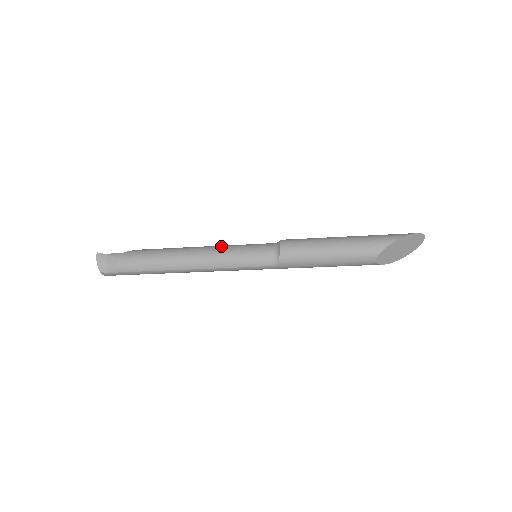
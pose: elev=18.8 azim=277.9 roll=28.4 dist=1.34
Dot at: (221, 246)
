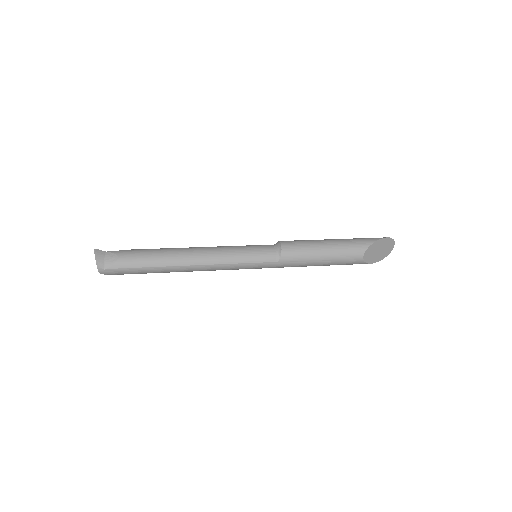
Dot at: (223, 246)
